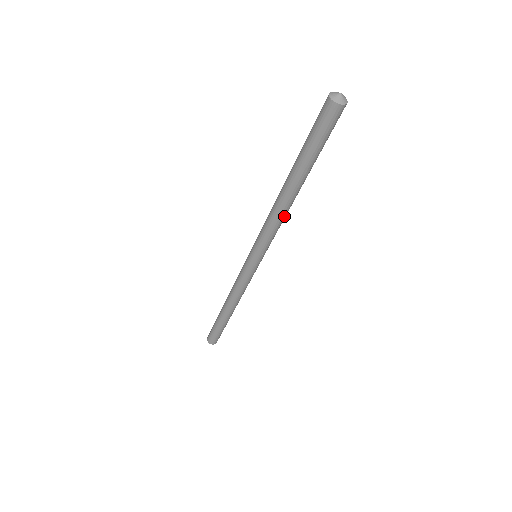
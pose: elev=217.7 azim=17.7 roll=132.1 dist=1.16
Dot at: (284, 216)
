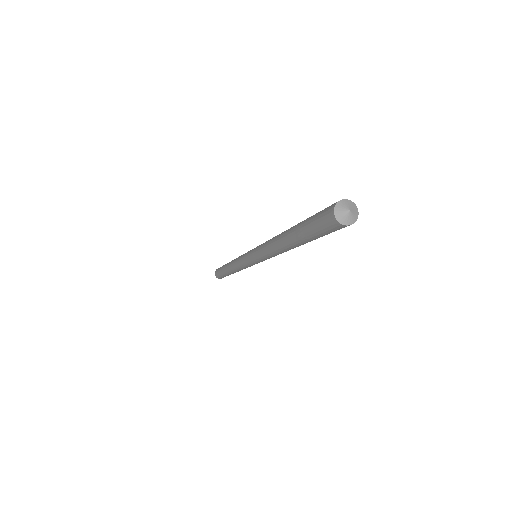
Dot at: occluded
